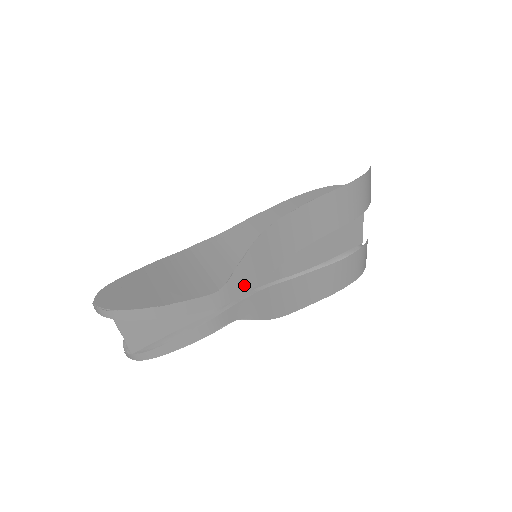
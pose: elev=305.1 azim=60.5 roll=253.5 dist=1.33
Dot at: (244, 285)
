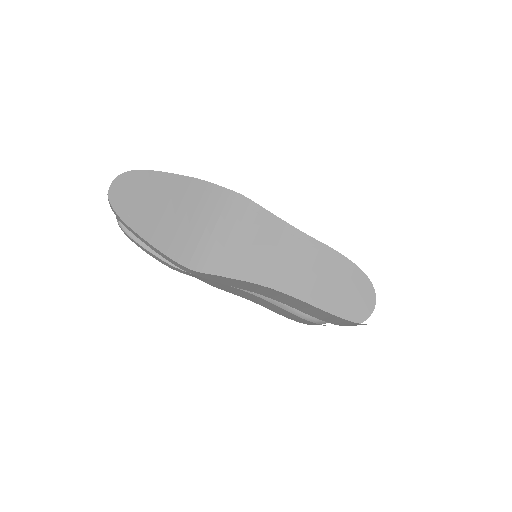
Dot at: (212, 279)
